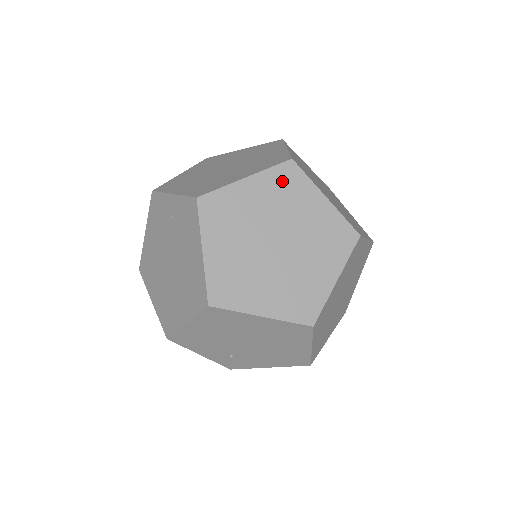
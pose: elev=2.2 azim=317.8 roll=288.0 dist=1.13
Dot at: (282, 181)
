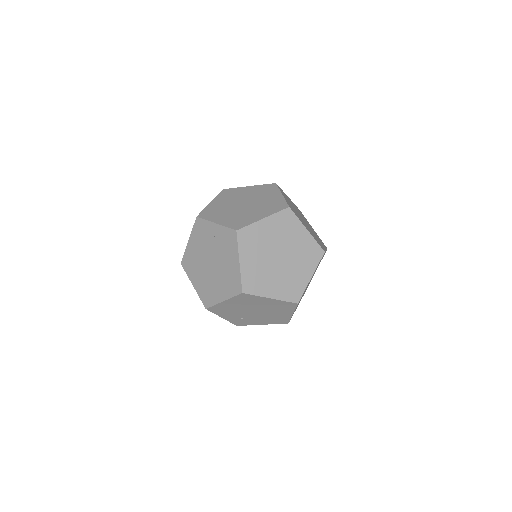
Dot at: (283, 220)
